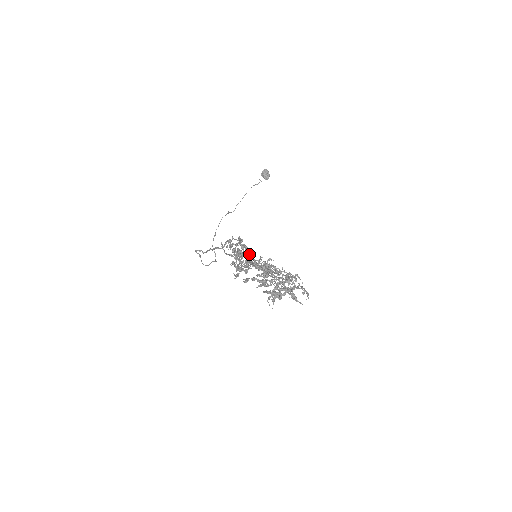
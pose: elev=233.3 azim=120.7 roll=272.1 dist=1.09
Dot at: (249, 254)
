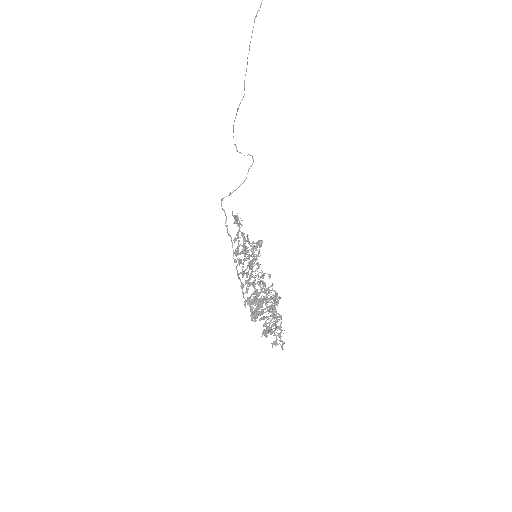
Dot at: (251, 251)
